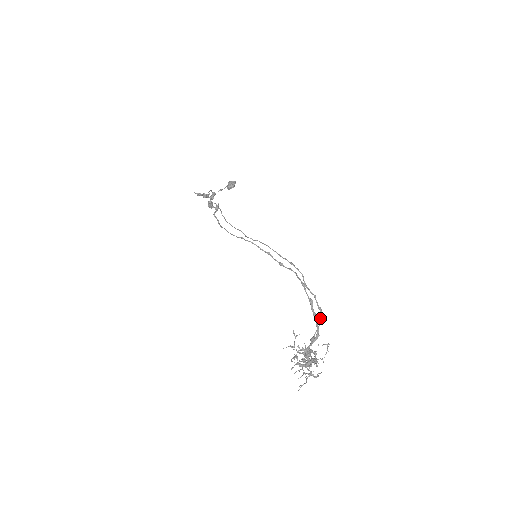
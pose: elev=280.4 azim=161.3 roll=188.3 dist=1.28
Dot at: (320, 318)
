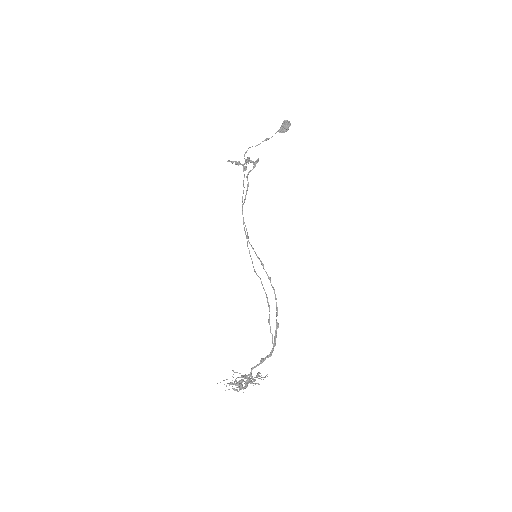
Dot at: occluded
